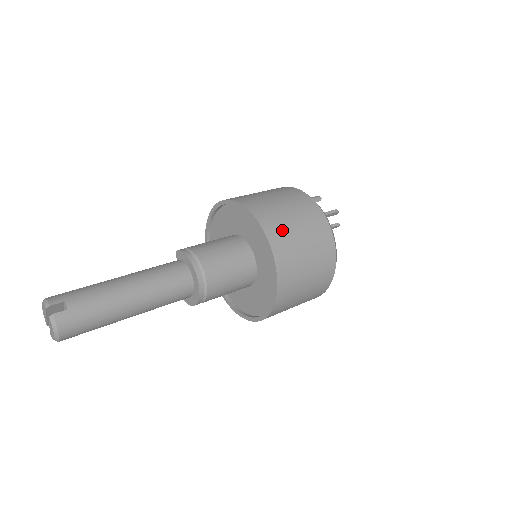
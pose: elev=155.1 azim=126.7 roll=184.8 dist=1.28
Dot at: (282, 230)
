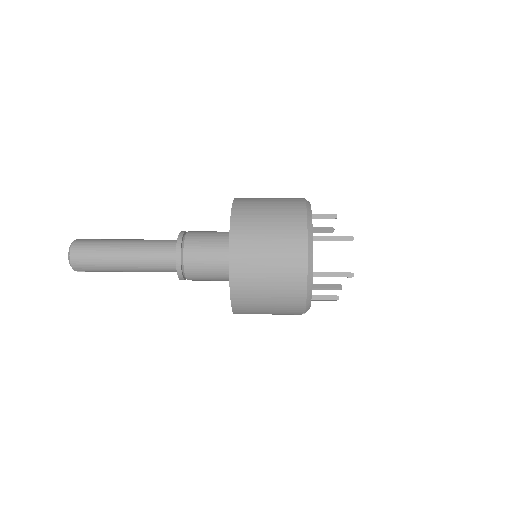
Dot at: occluded
